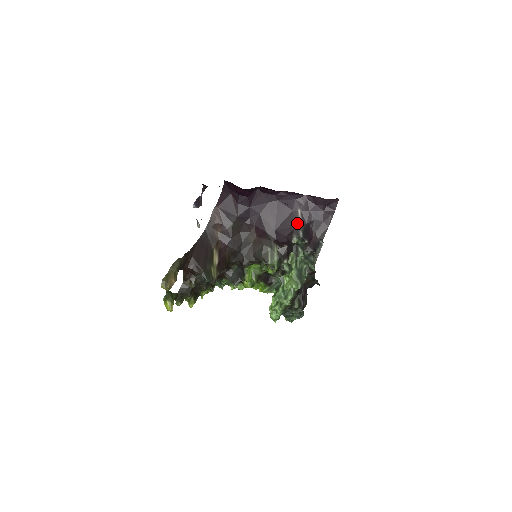
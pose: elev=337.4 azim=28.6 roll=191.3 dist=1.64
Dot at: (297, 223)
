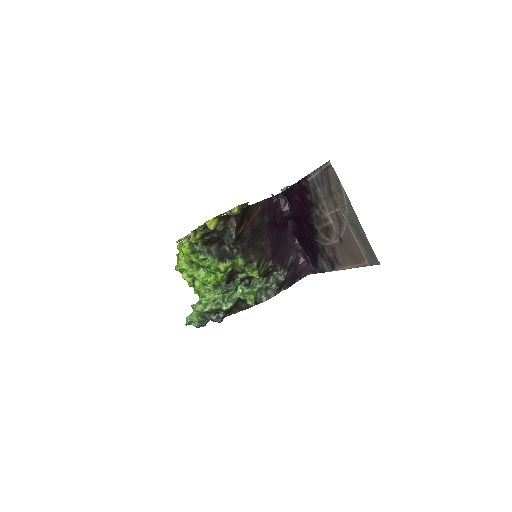
Dot at: (288, 263)
